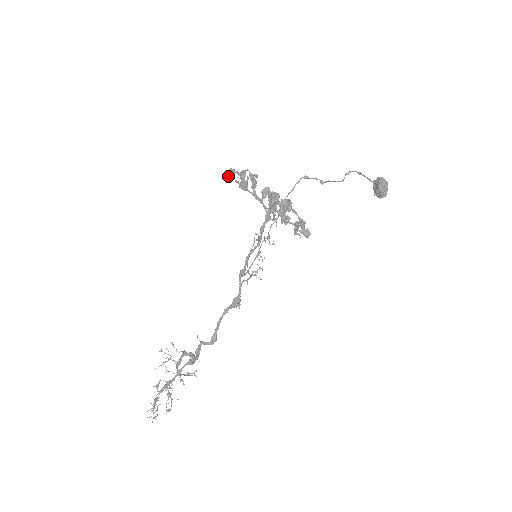
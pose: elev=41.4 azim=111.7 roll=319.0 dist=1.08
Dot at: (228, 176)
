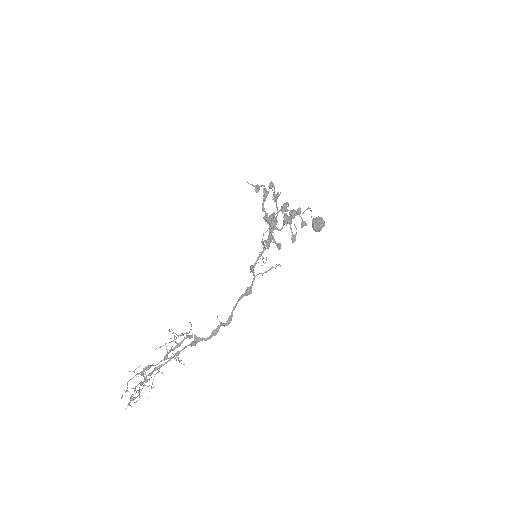
Dot at: (271, 187)
